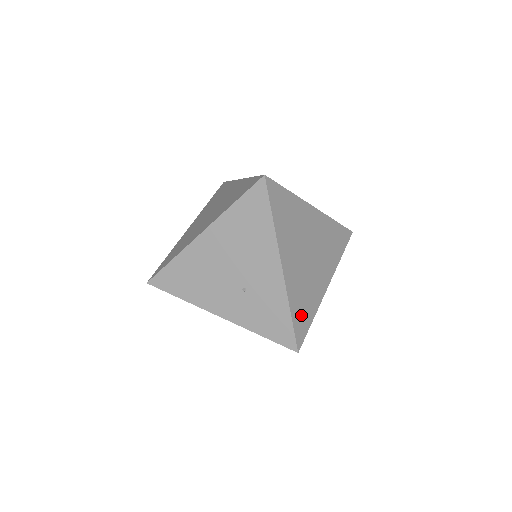
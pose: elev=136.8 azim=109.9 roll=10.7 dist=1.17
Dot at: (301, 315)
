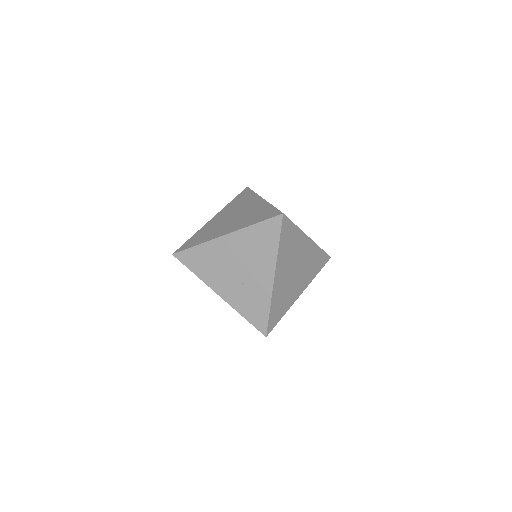
Dot at: (276, 312)
